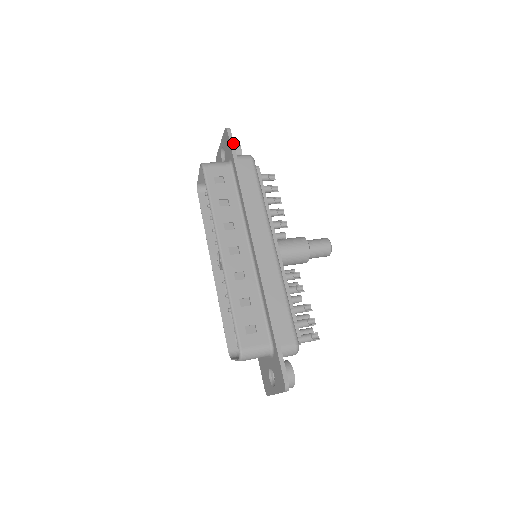
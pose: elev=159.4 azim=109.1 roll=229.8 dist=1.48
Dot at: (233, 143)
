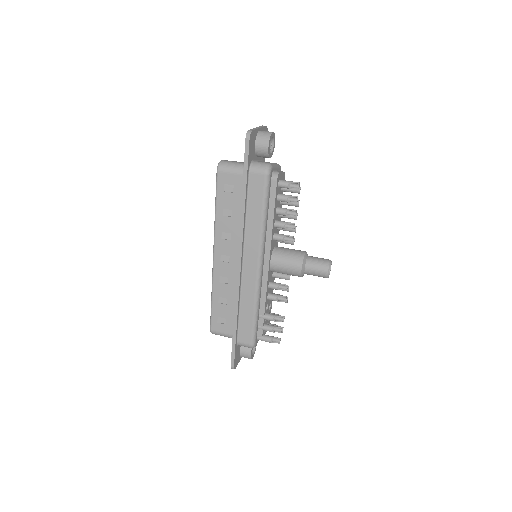
Dot at: (247, 155)
